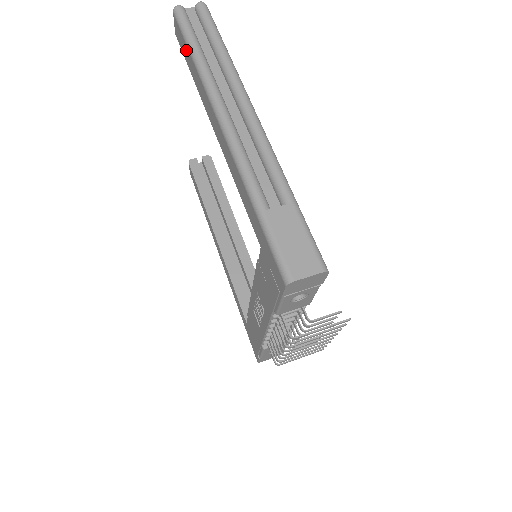
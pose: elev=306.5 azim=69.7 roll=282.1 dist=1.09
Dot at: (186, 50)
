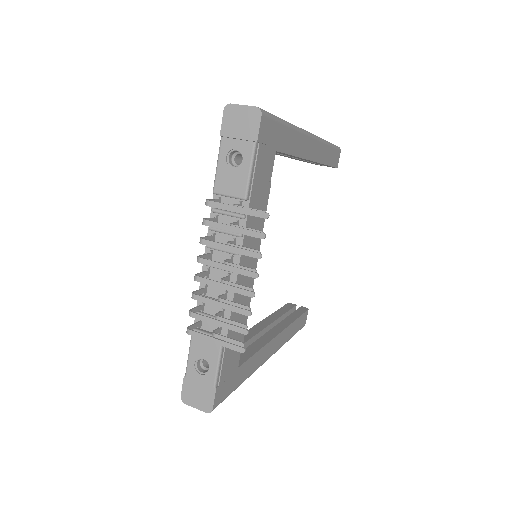
Dot at: occluded
